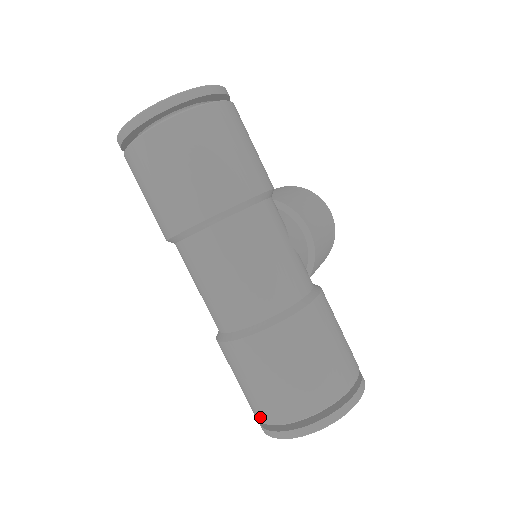
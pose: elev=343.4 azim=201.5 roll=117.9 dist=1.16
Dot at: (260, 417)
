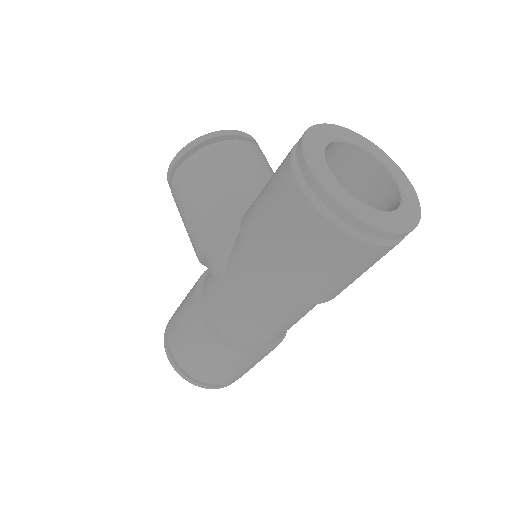
Dot at: (206, 380)
